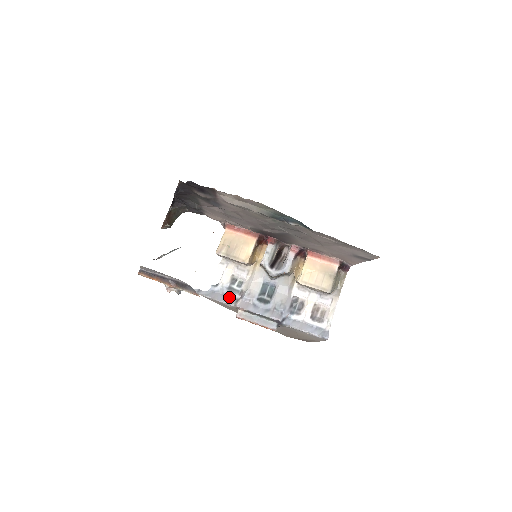
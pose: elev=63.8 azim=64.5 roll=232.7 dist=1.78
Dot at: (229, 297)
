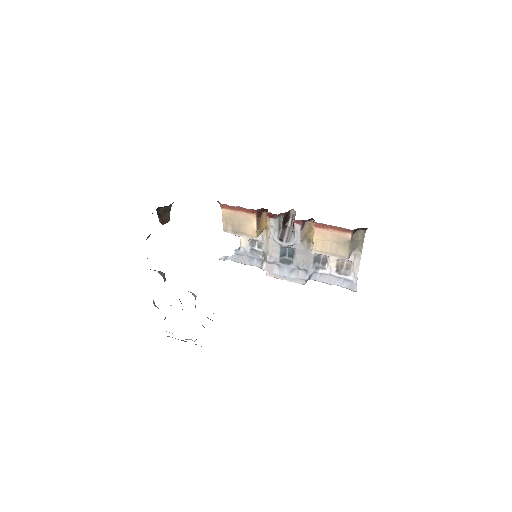
Dot at: (254, 259)
